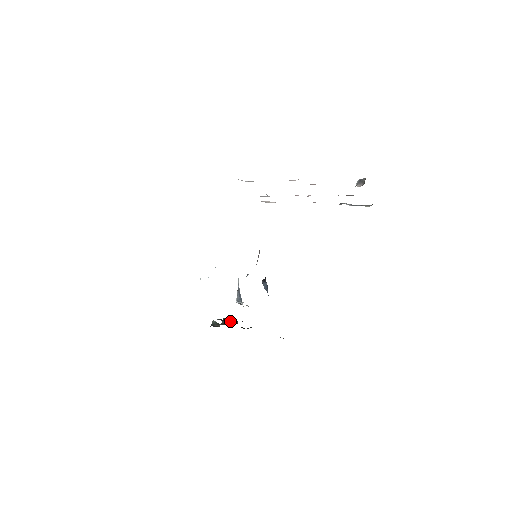
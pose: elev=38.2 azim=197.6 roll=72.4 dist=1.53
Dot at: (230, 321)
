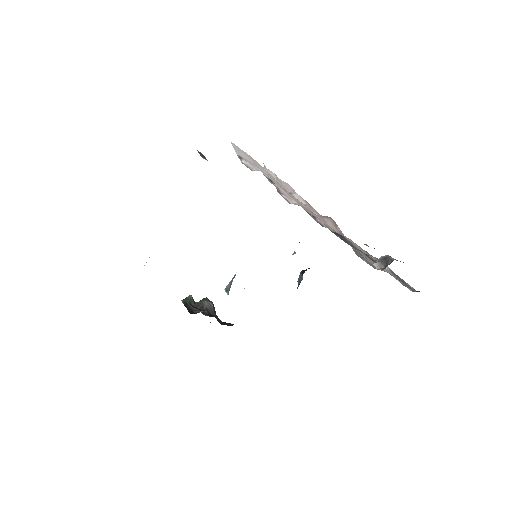
Dot at: (206, 306)
